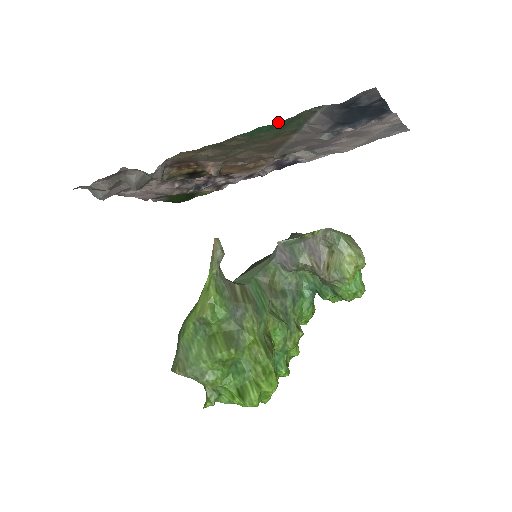
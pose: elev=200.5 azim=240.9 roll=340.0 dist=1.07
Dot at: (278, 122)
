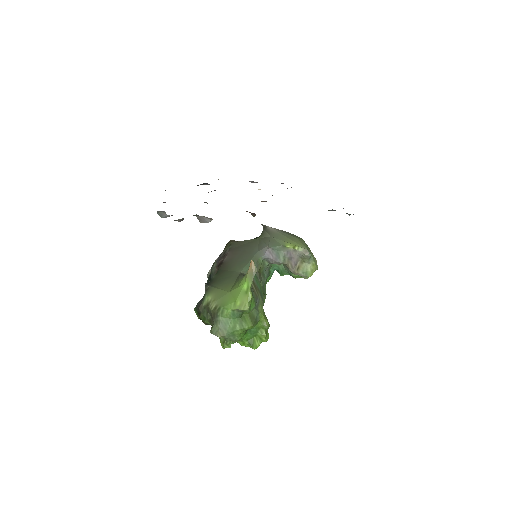
Dot at: occluded
